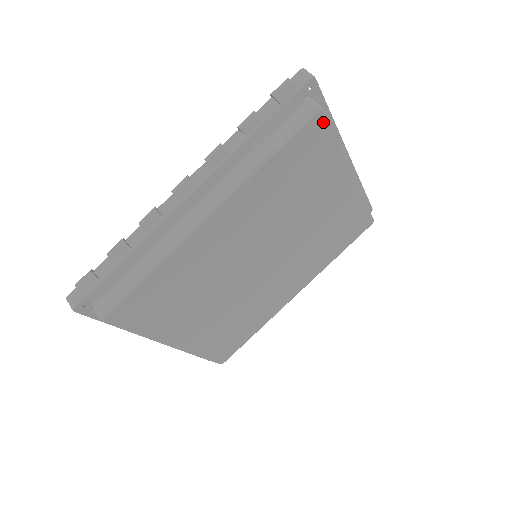
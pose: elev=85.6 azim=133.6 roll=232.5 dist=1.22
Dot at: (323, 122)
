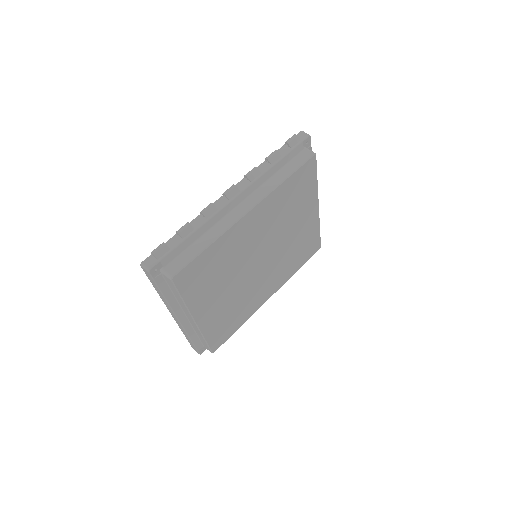
Dot at: (314, 163)
